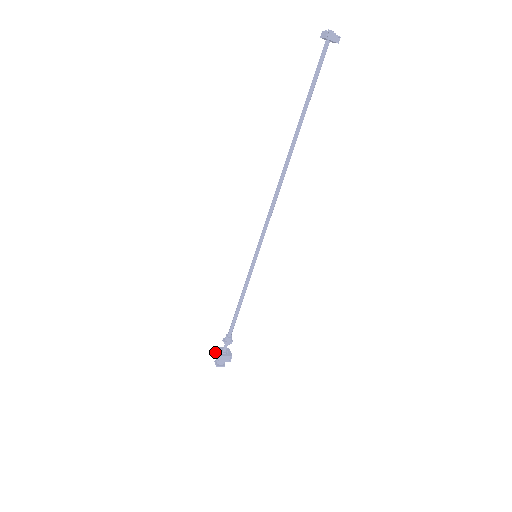
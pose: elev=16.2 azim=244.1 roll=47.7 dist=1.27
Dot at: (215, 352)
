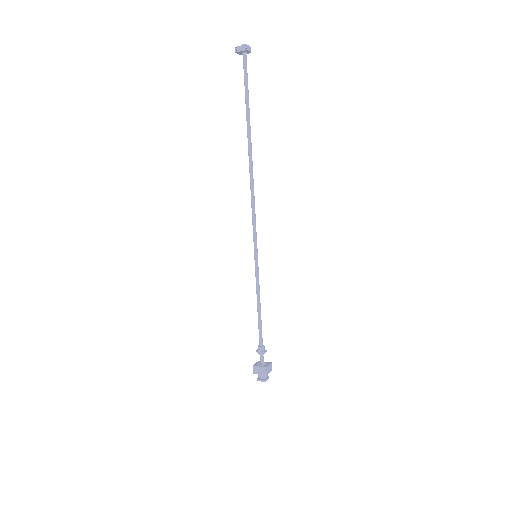
Dot at: occluded
